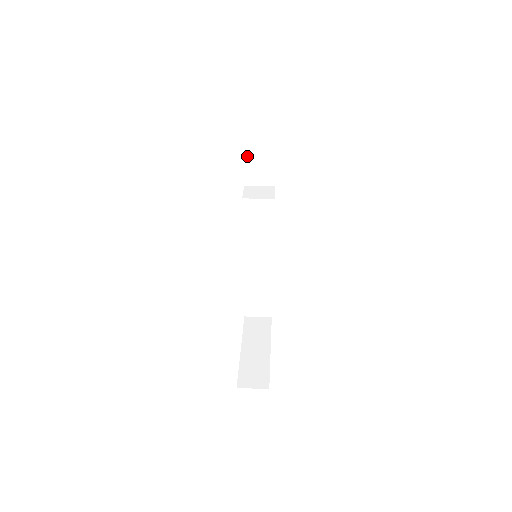
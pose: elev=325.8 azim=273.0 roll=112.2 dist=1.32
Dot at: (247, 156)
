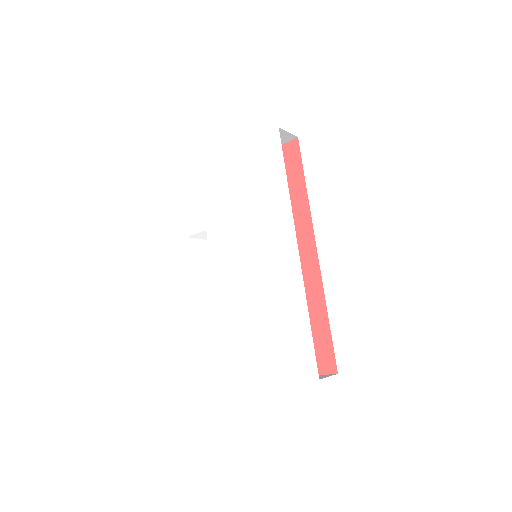
Dot at: (186, 209)
